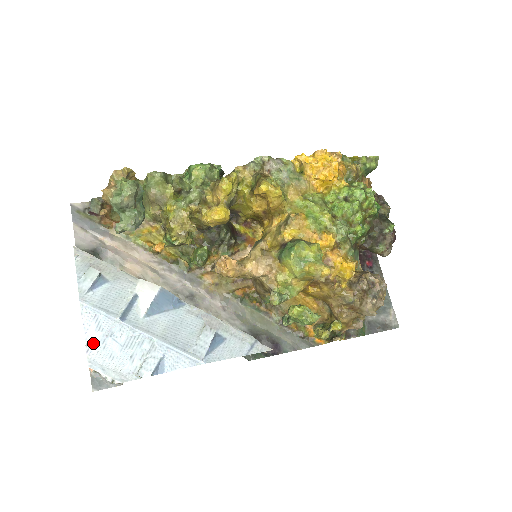
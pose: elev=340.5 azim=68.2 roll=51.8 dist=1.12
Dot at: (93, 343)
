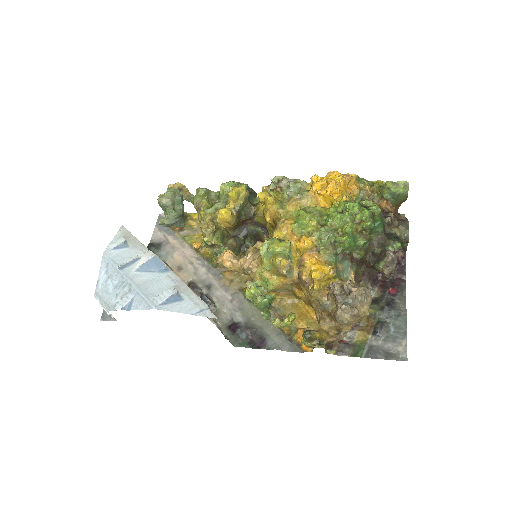
Dot at: (101, 281)
